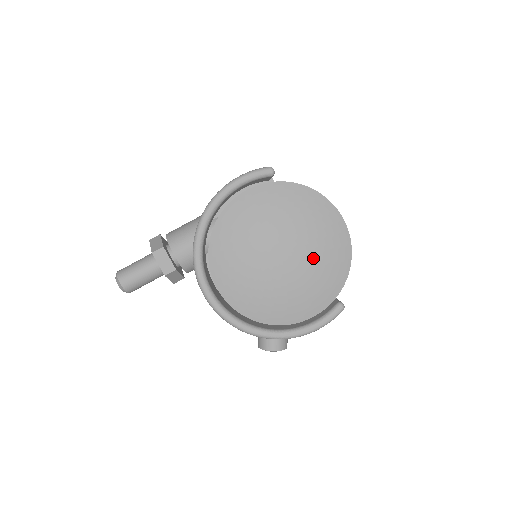
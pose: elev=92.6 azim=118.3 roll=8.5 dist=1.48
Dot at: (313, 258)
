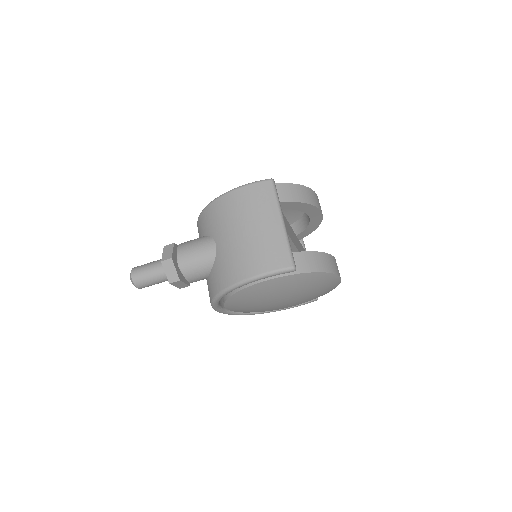
Dot at: (307, 299)
